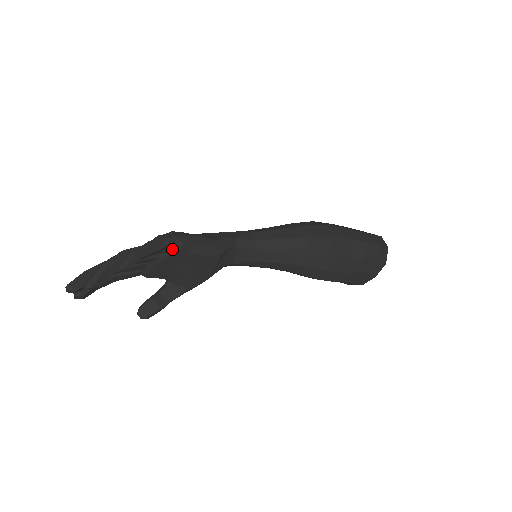
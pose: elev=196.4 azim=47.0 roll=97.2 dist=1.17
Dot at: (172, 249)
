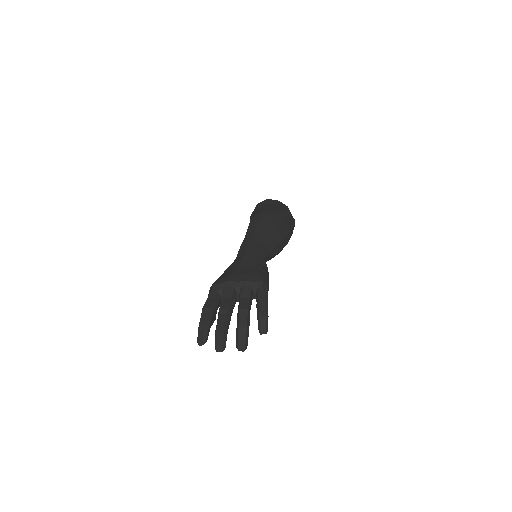
Dot at: occluded
